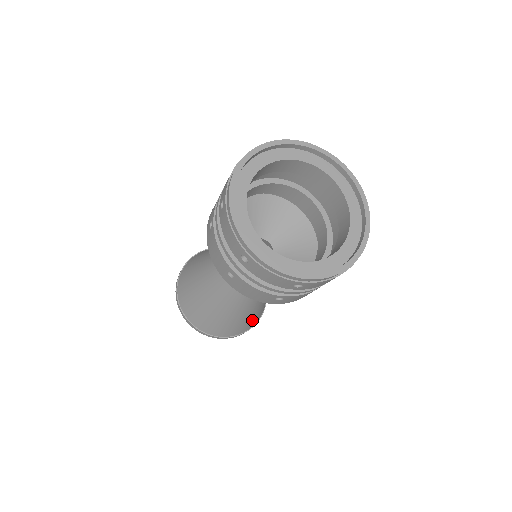
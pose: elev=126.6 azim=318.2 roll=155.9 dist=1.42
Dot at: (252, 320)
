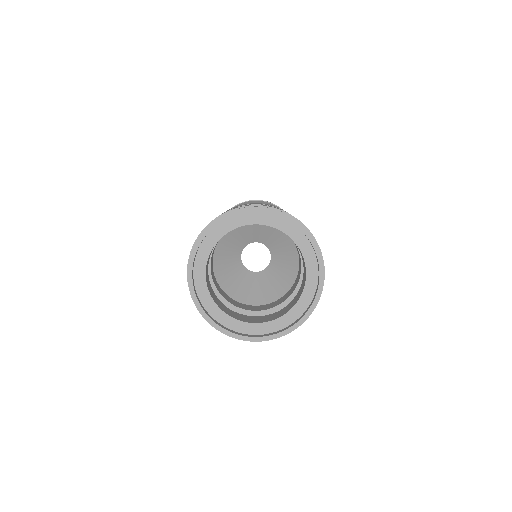
Dot at: occluded
